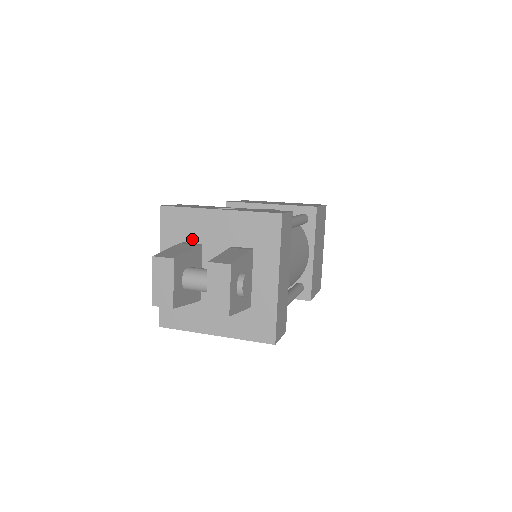
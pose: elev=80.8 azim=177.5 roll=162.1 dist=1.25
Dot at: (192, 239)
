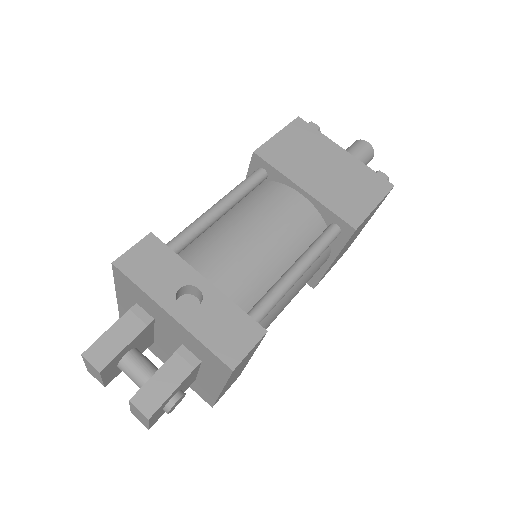
Dot at: (145, 309)
